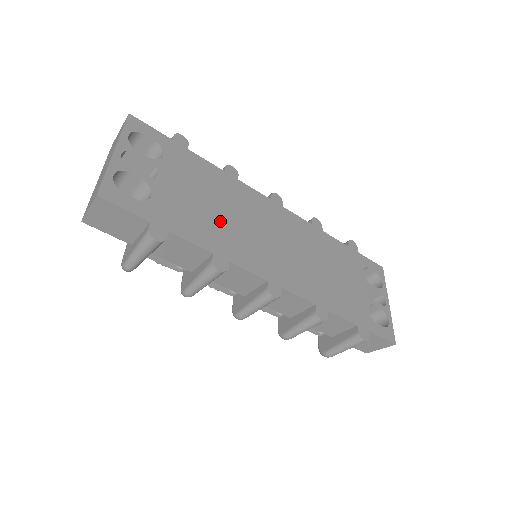
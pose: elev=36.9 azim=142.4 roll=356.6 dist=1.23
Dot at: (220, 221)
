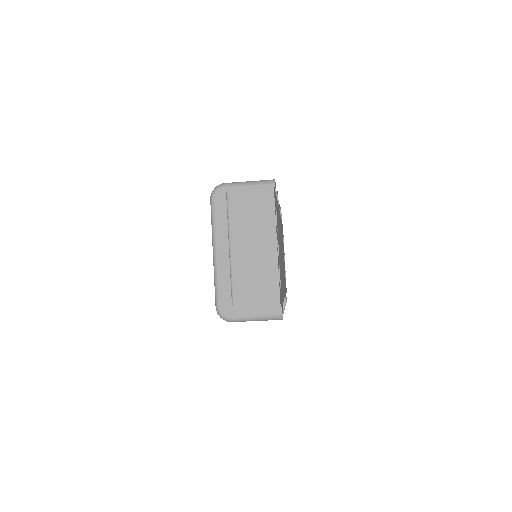
Dot at: (281, 265)
